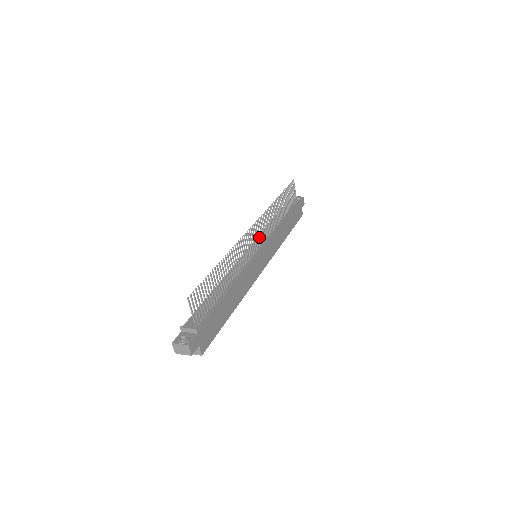
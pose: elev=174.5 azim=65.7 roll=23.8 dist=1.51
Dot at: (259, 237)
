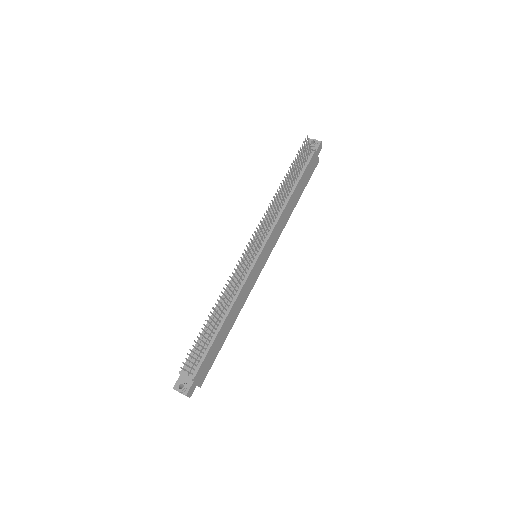
Dot at: occluded
